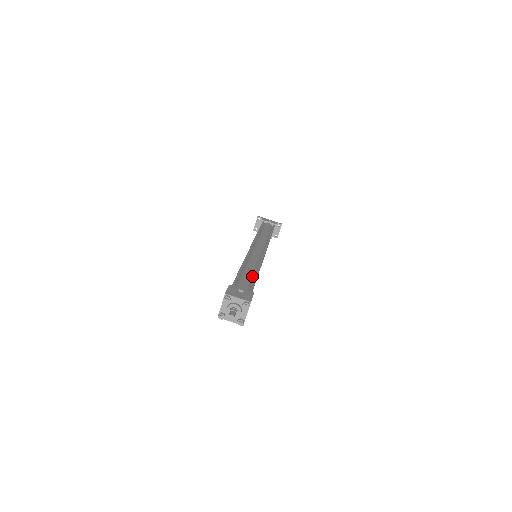
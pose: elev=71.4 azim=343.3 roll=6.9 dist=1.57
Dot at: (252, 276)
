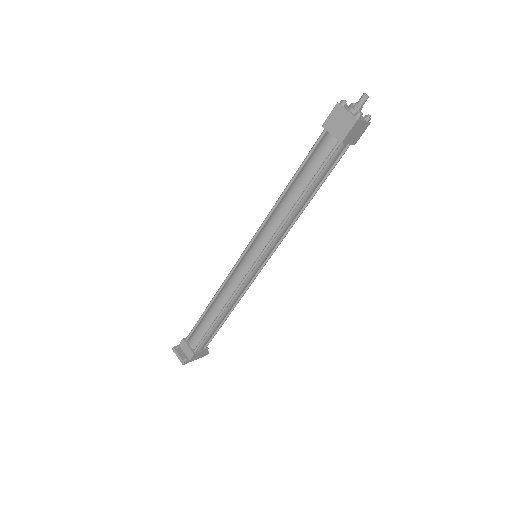
Dot at: occluded
